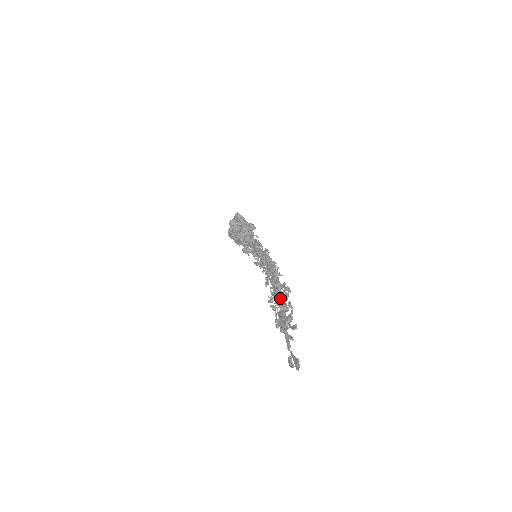
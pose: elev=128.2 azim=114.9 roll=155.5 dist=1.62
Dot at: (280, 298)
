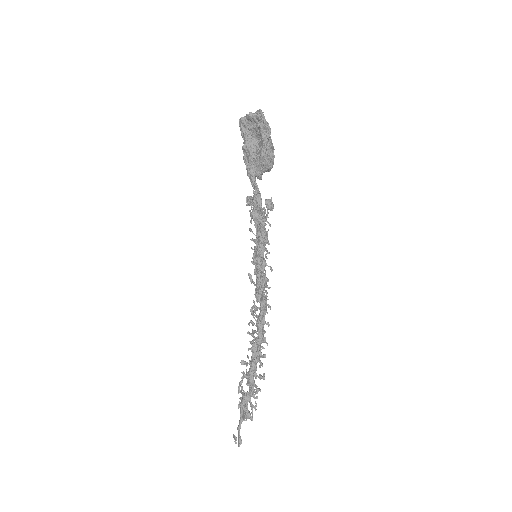
Dot at: (250, 392)
